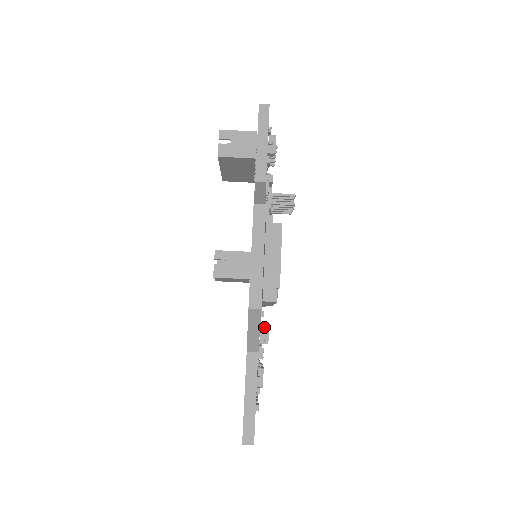
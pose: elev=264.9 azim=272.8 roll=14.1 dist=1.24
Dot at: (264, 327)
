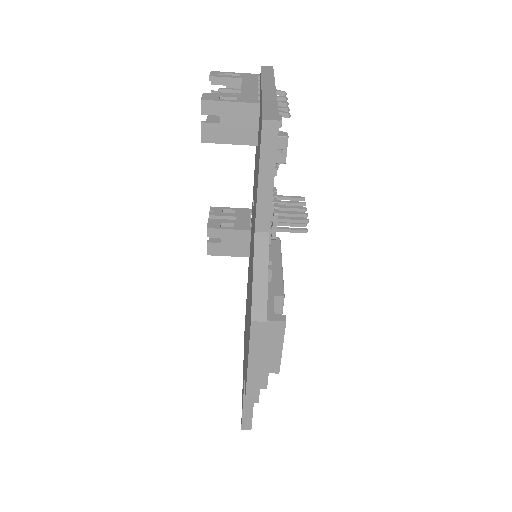
Dot at: occluded
